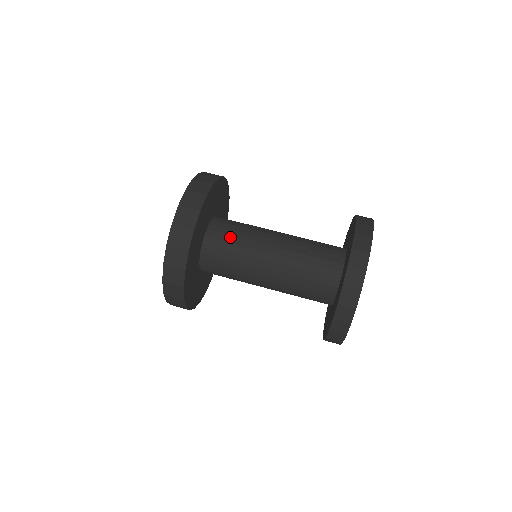
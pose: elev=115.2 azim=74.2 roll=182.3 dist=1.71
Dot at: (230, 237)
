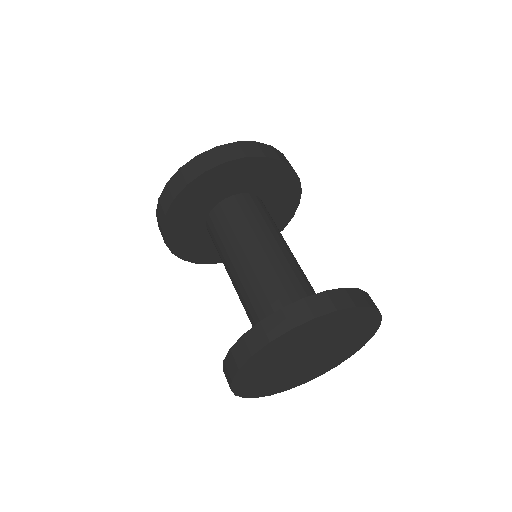
Dot at: (221, 229)
